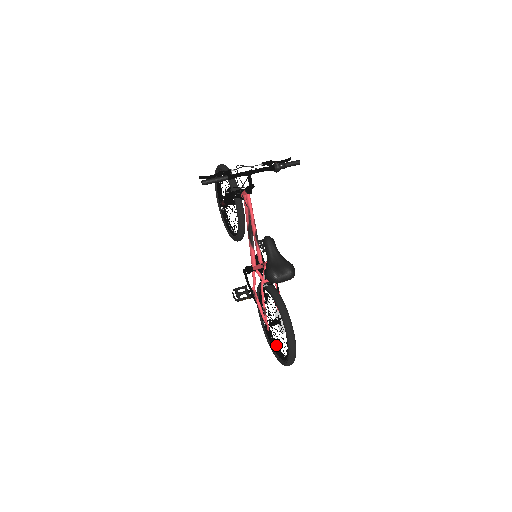
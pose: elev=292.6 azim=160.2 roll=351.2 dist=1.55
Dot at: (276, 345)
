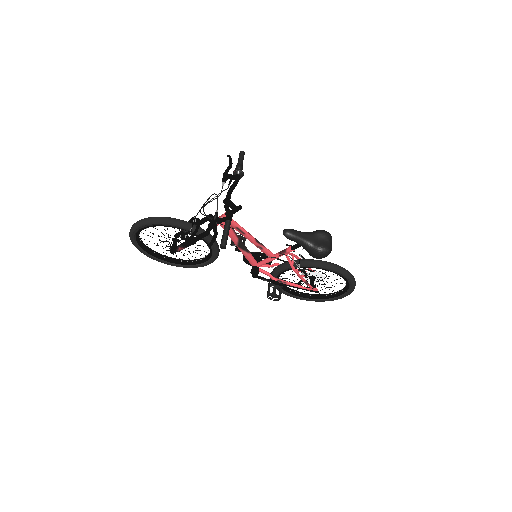
Dot at: (314, 295)
